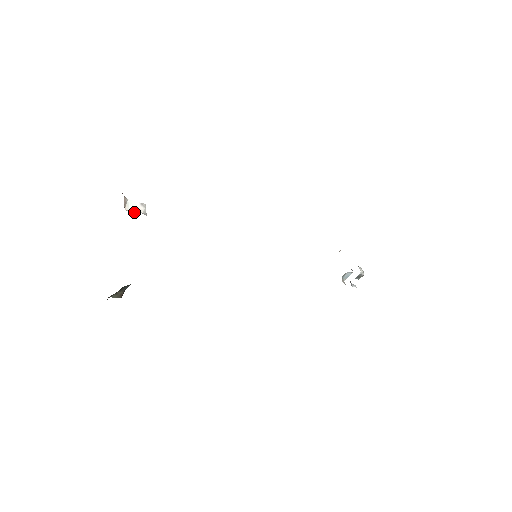
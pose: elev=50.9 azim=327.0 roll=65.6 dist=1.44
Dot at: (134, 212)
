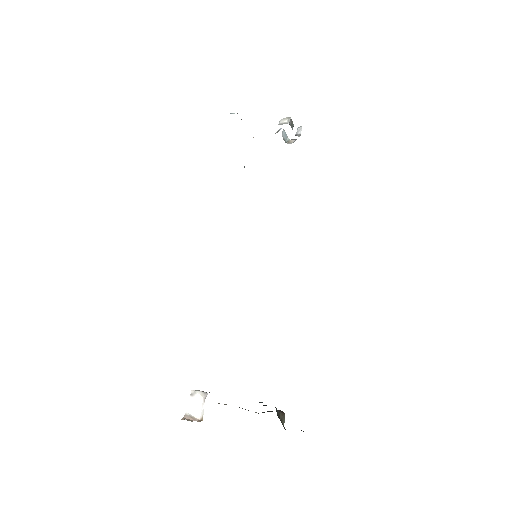
Dot at: (203, 409)
